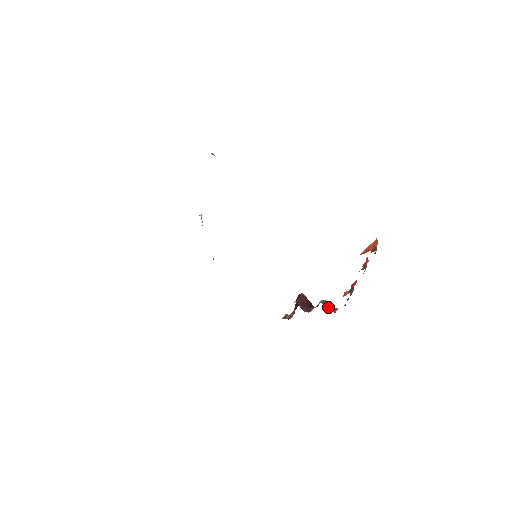
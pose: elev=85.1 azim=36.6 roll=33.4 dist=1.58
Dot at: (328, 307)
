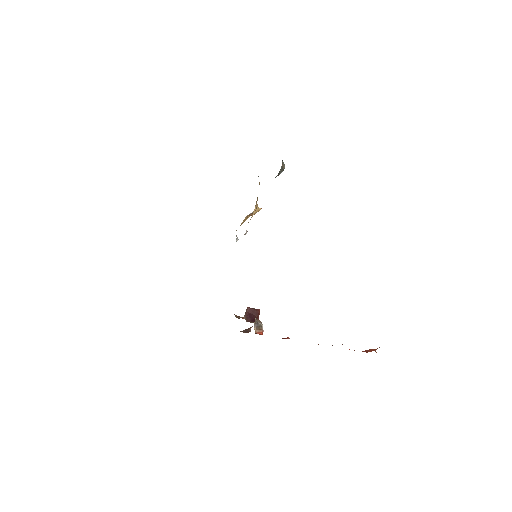
Dot at: (257, 327)
